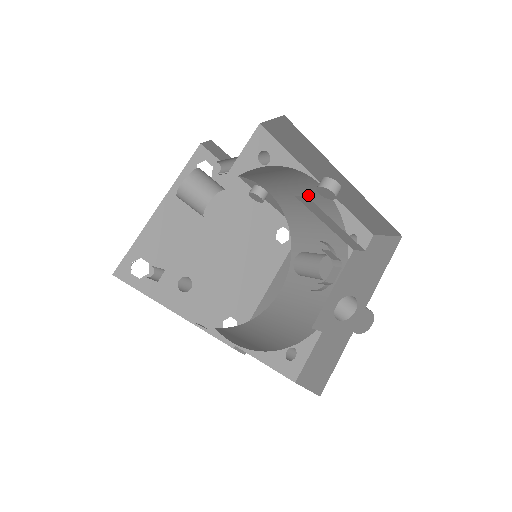
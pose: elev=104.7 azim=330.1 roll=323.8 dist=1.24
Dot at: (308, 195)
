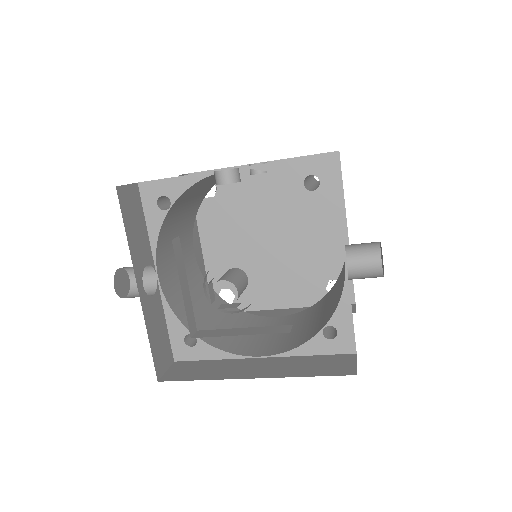
Dot at: occluded
